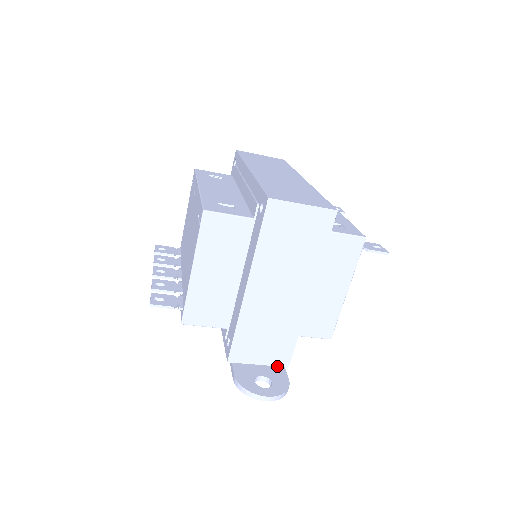
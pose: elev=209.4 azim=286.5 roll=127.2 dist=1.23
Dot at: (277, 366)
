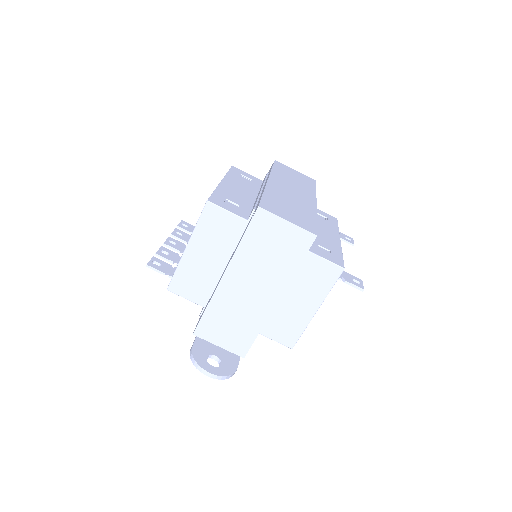
Dot at: (234, 353)
